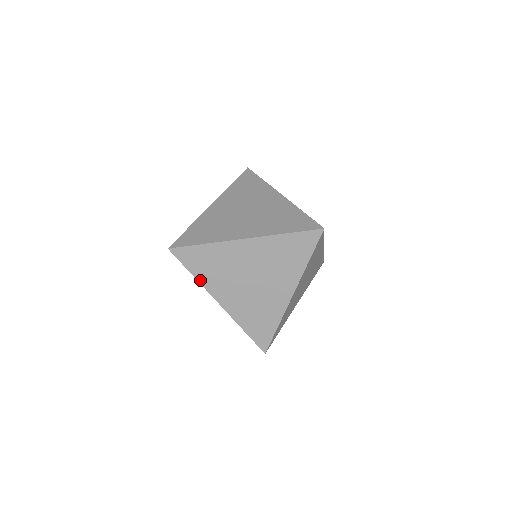
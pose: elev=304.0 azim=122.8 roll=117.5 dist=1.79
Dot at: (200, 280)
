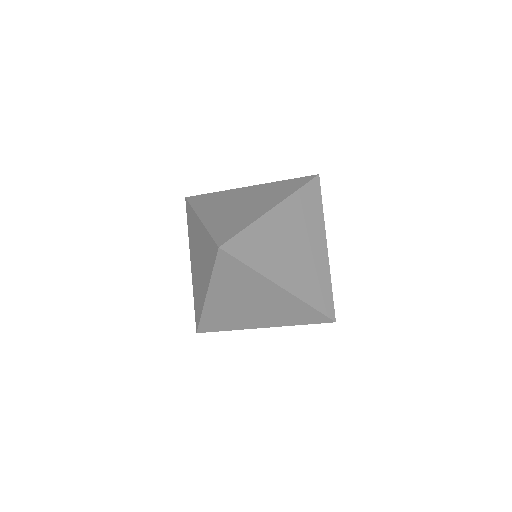
Dot at: (258, 270)
